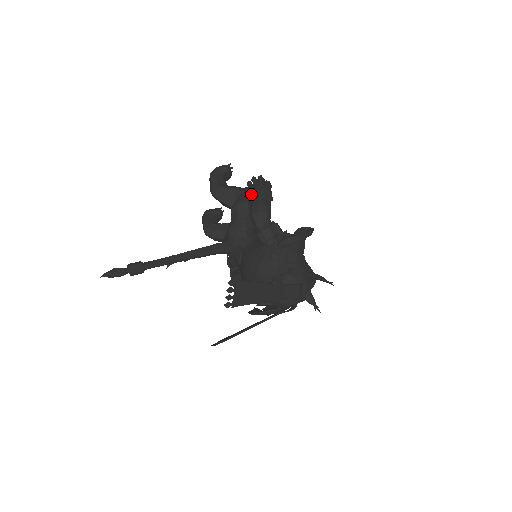
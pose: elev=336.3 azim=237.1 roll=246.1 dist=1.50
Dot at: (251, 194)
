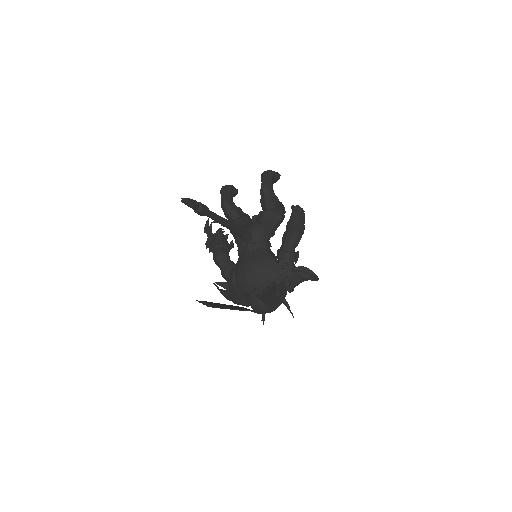
Dot at: (296, 219)
